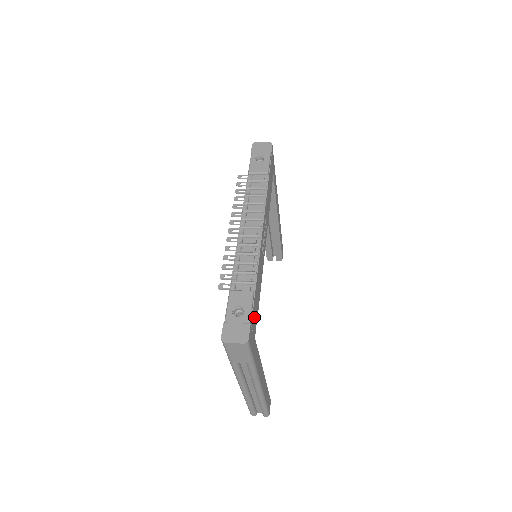
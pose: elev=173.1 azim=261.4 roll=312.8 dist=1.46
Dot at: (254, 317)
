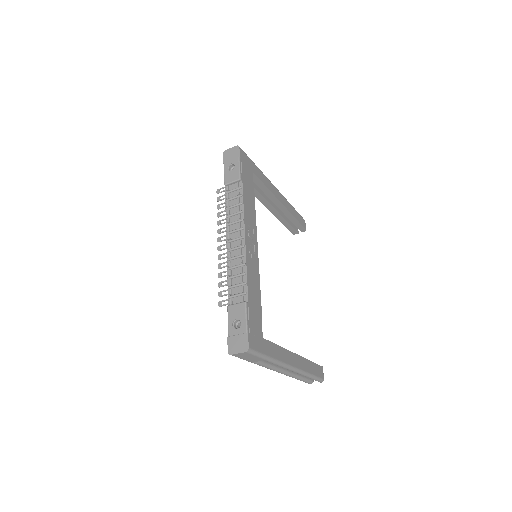
Dot at: (254, 322)
